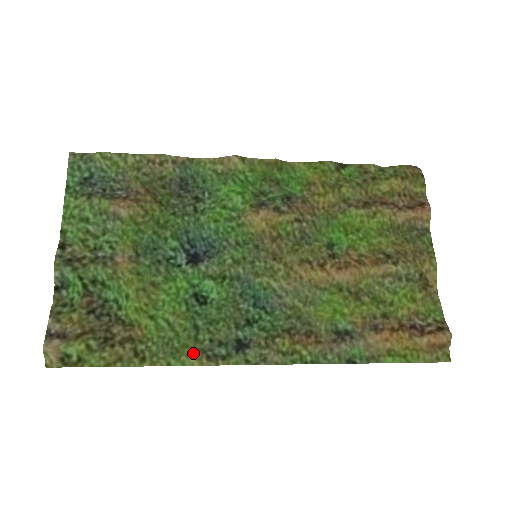
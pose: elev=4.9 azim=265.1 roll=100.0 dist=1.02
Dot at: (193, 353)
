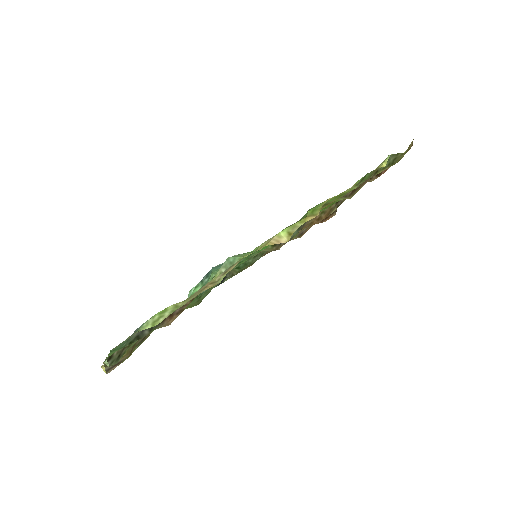
Dot at: occluded
